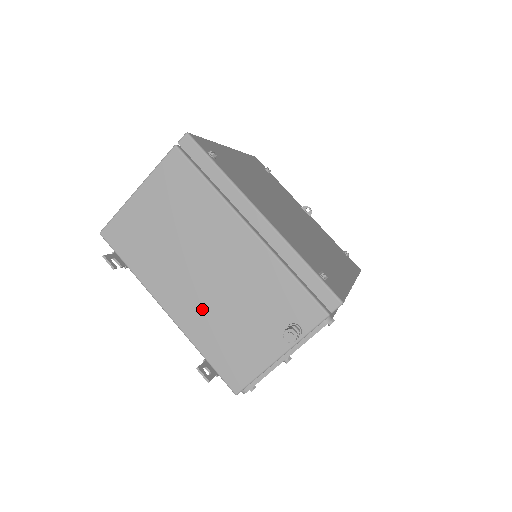
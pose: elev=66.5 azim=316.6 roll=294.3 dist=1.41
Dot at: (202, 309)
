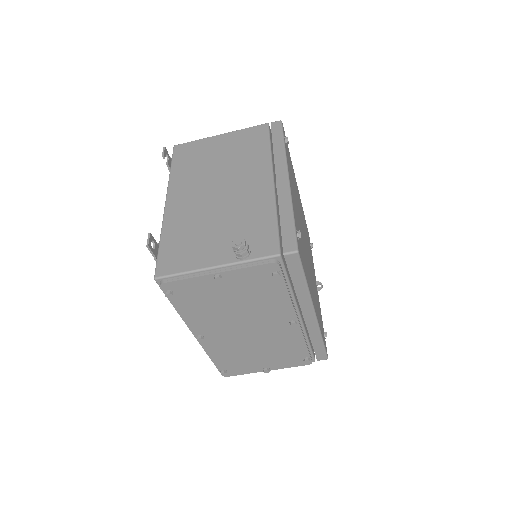
Dot at: (192, 211)
